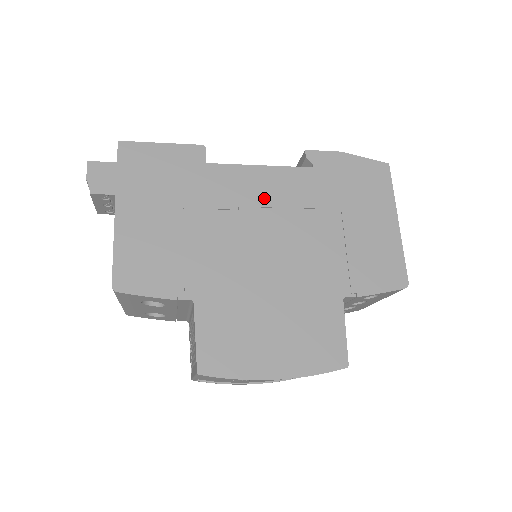
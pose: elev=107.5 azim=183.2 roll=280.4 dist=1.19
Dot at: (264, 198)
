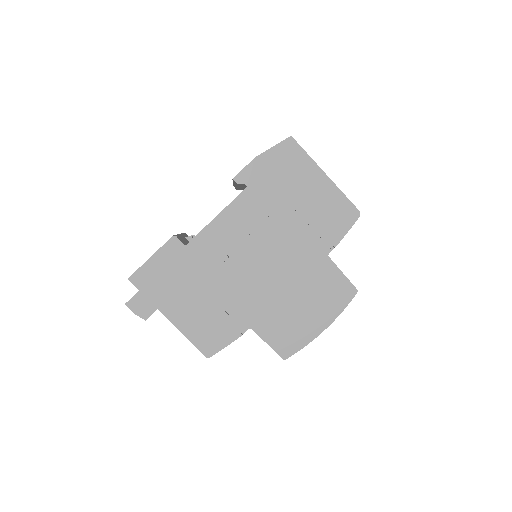
Dot at: (236, 236)
